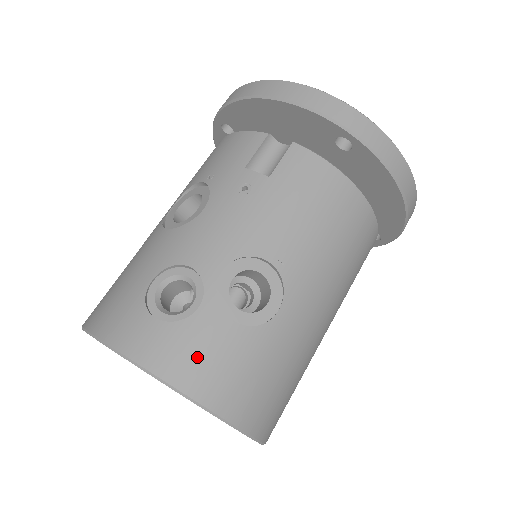
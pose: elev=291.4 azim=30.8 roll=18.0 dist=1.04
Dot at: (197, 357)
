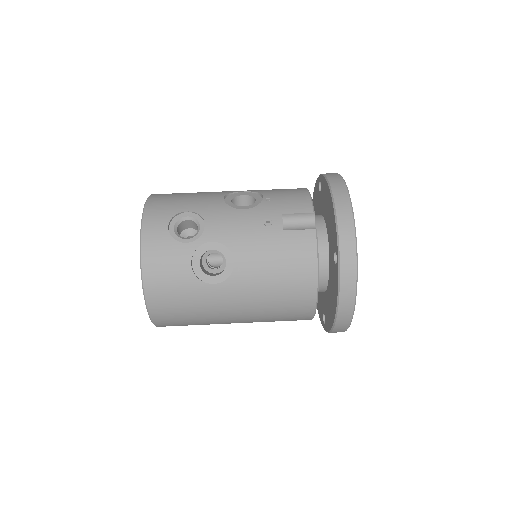
Dot at: (162, 259)
